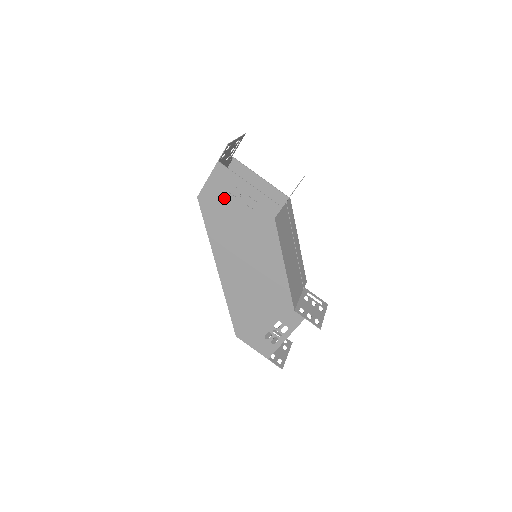
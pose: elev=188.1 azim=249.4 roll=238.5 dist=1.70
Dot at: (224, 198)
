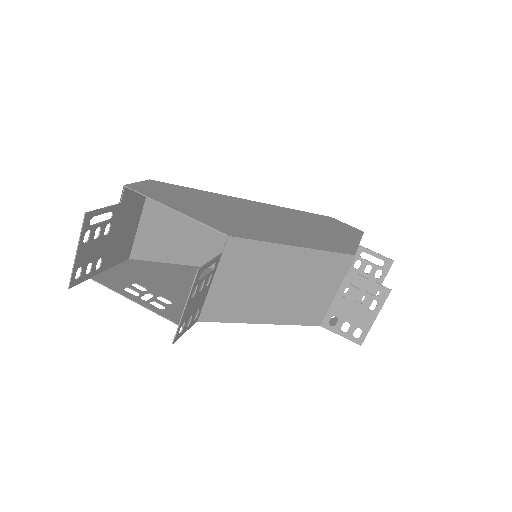
Dot at: (142, 280)
